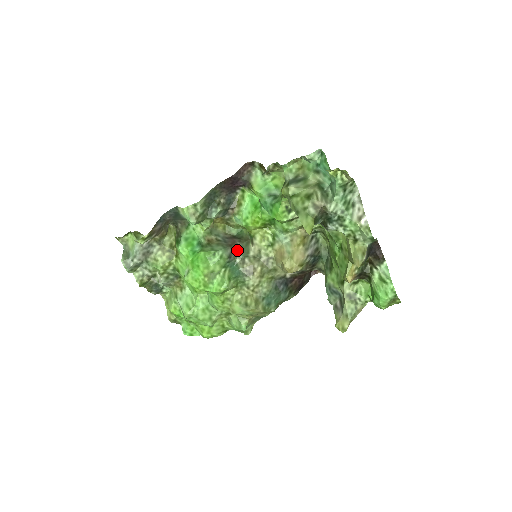
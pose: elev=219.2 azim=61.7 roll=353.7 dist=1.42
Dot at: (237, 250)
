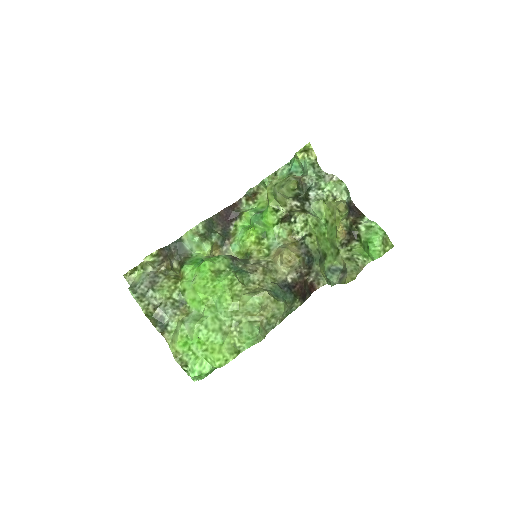
Dot at: (238, 260)
